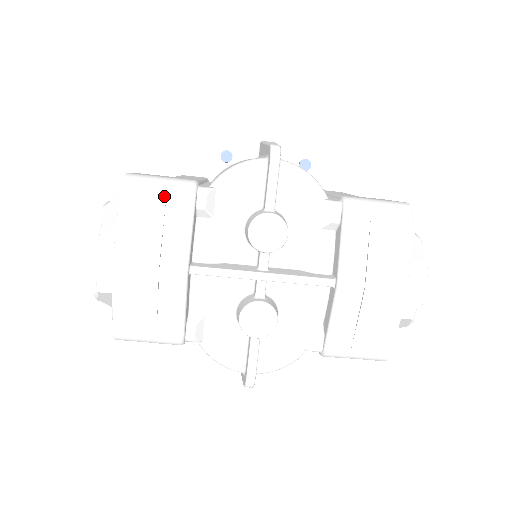
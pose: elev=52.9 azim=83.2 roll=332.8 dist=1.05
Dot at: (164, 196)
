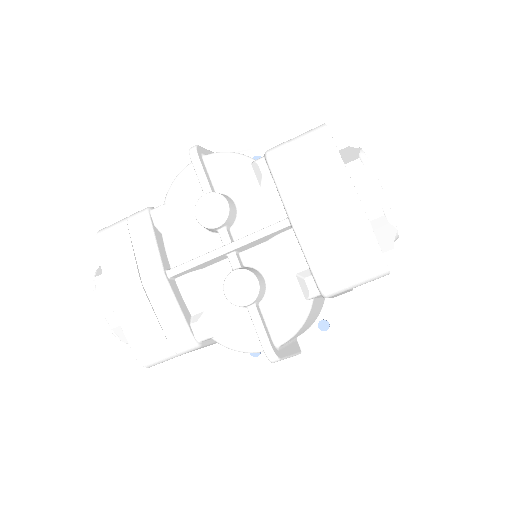
Dot at: (126, 228)
